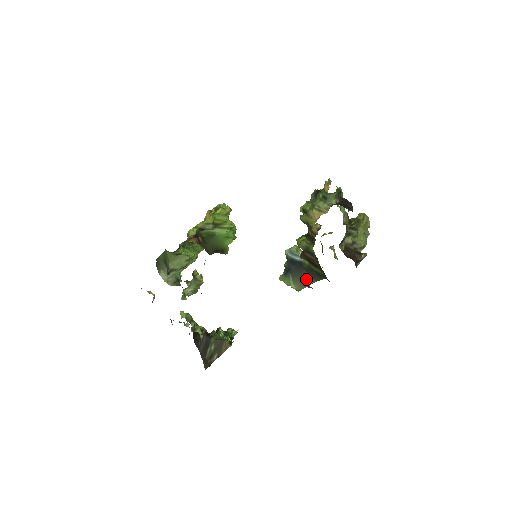
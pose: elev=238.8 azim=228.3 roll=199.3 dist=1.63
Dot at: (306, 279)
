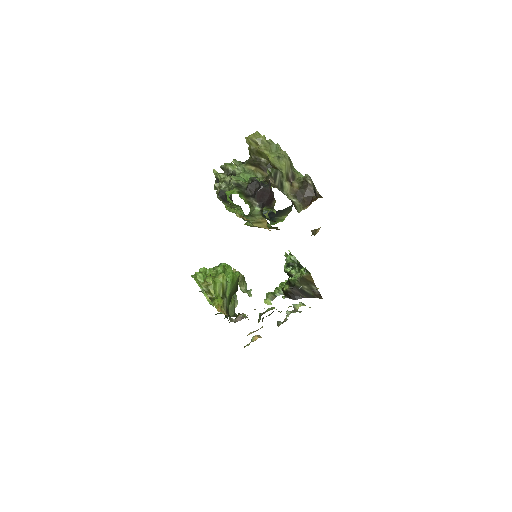
Dot at: (288, 209)
